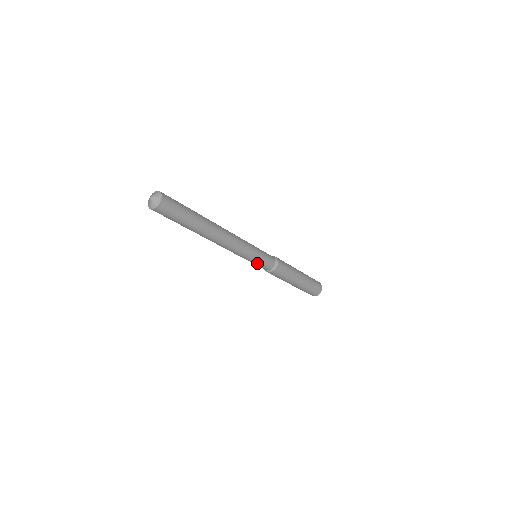
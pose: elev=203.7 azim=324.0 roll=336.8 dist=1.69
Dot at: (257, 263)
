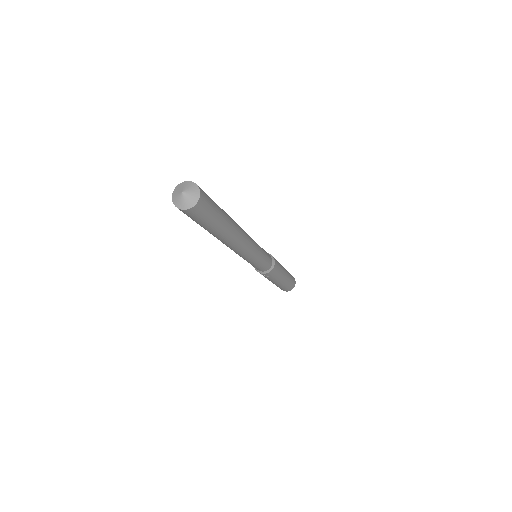
Dot at: (258, 265)
